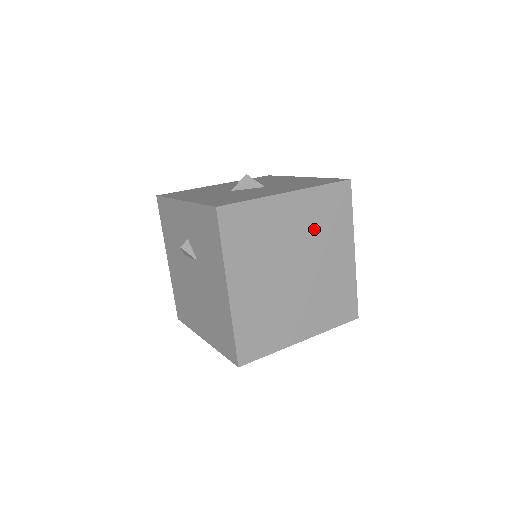
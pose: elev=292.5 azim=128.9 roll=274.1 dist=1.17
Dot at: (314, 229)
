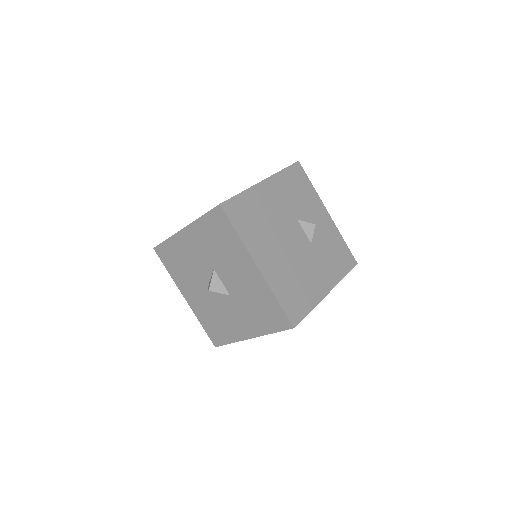
Dot at: occluded
